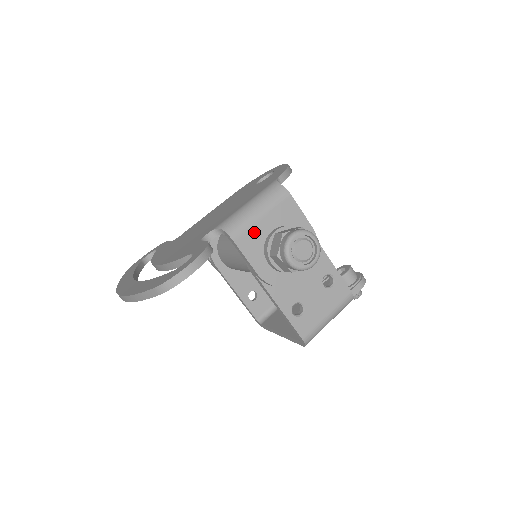
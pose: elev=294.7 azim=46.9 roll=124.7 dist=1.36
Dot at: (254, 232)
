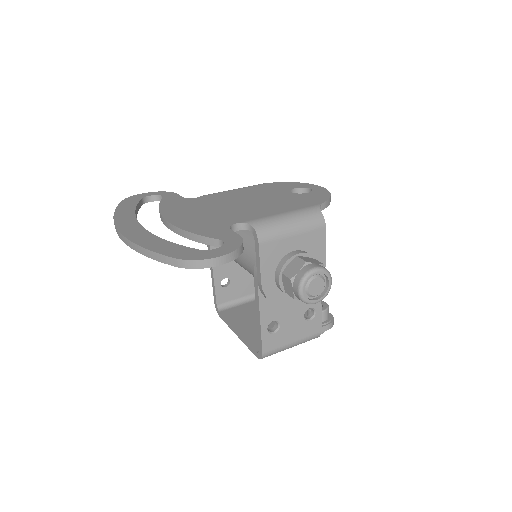
Dot at: (279, 245)
